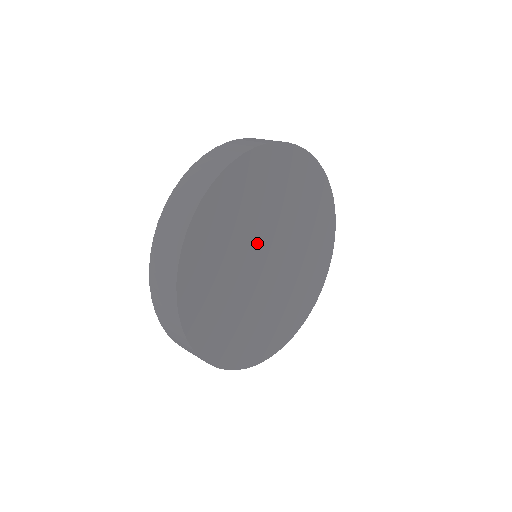
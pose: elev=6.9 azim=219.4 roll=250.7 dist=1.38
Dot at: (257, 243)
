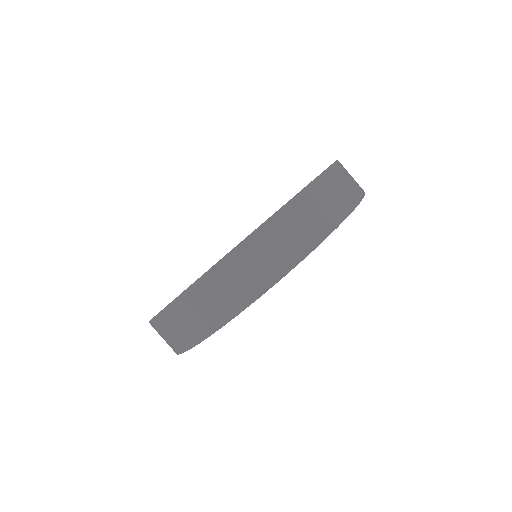
Dot at: occluded
